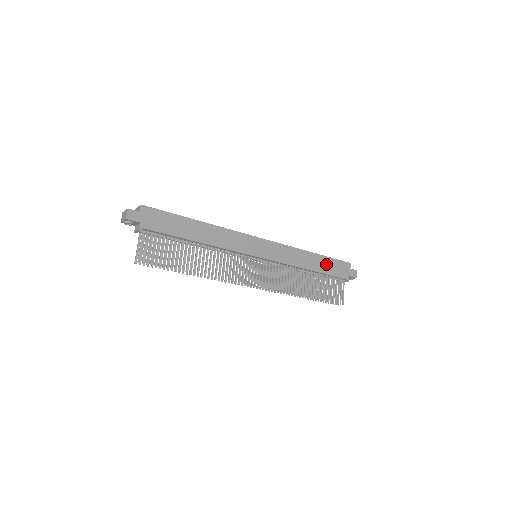
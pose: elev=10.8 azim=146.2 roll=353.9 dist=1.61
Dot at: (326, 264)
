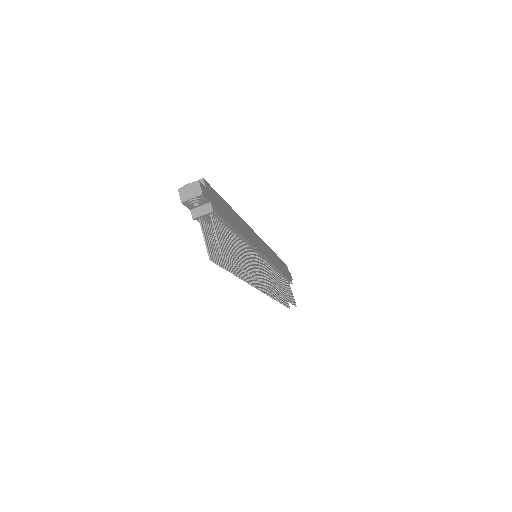
Dot at: (282, 266)
